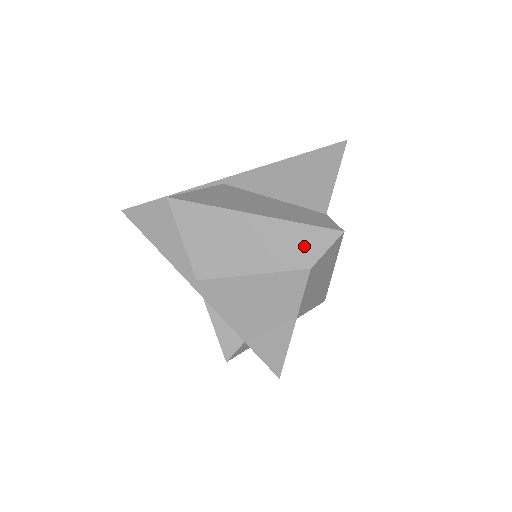
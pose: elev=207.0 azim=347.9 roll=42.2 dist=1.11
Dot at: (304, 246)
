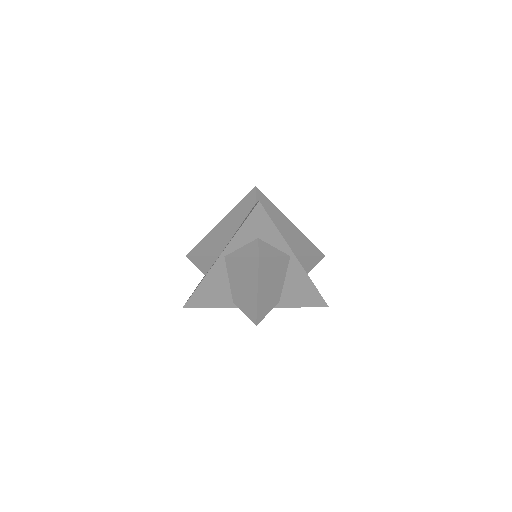
Dot at: (247, 203)
